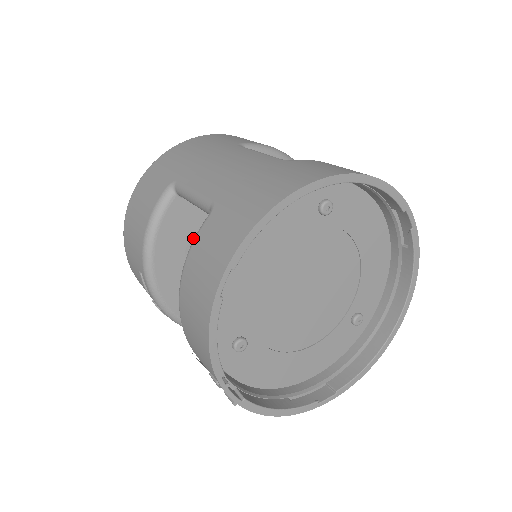
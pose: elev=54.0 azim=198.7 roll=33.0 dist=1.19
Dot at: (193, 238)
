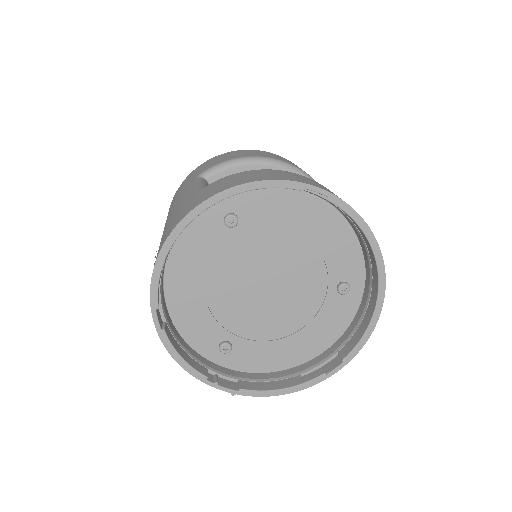
Dot at: occluded
